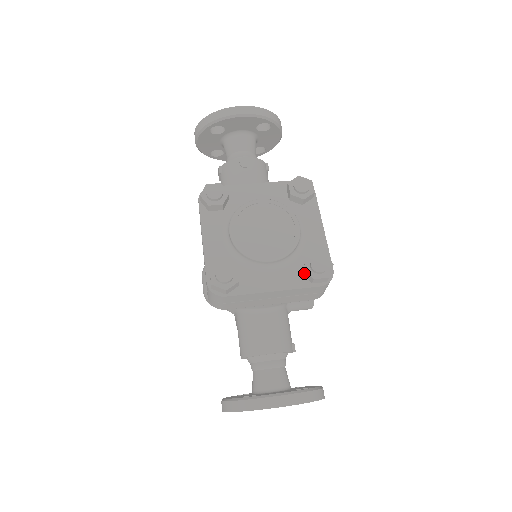
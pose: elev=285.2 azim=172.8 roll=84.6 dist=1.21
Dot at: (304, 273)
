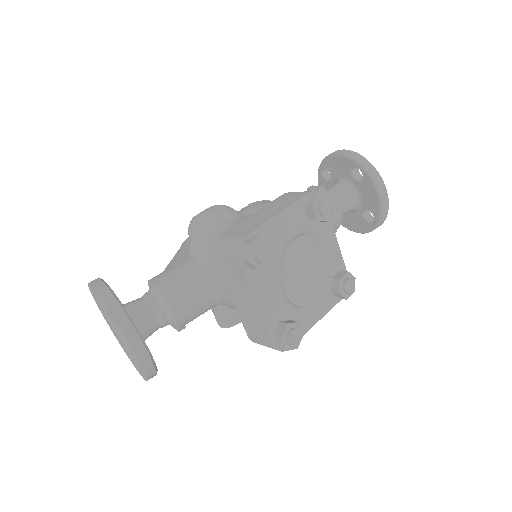
Dot at: (281, 325)
